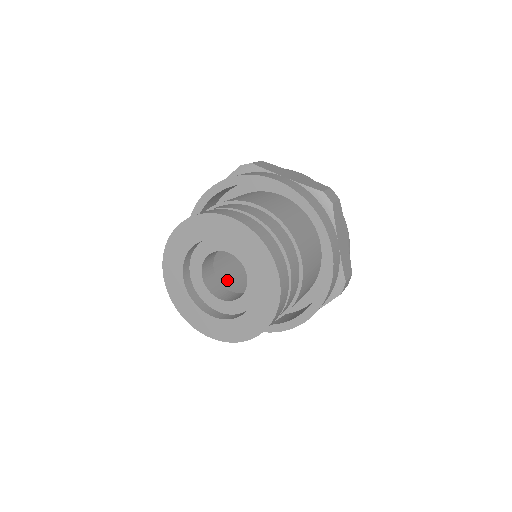
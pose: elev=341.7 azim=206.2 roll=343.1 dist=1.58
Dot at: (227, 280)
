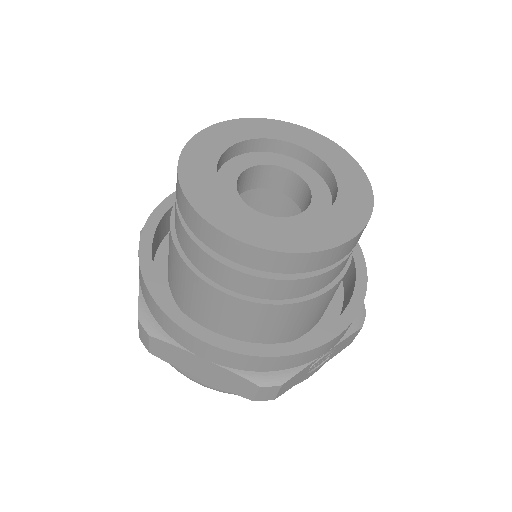
Dot at: occluded
